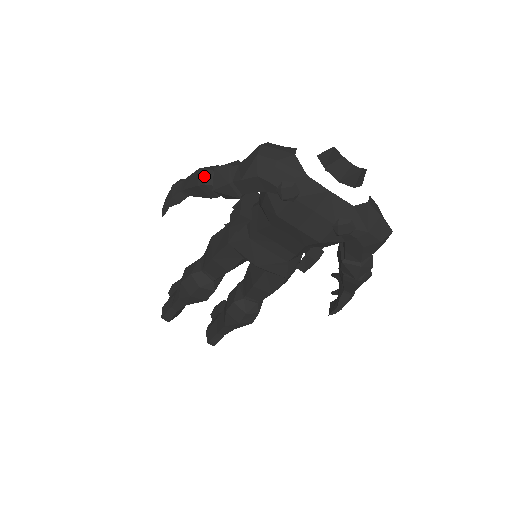
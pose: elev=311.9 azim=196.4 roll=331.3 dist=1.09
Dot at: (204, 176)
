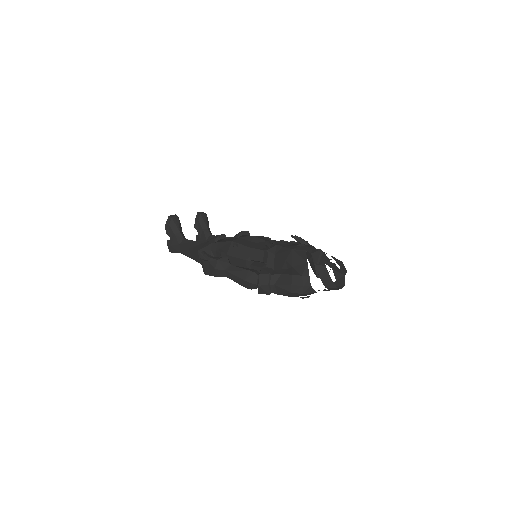
Dot at: (250, 286)
